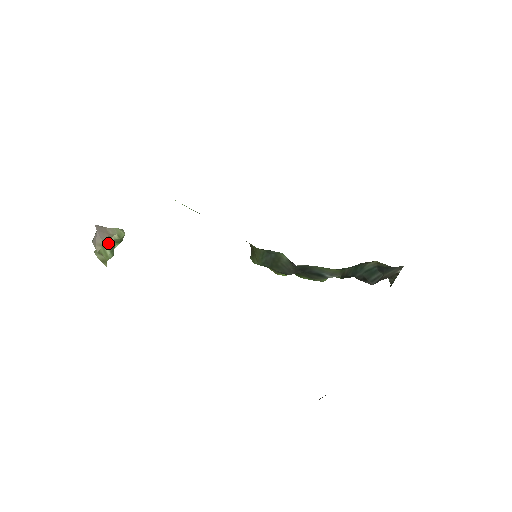
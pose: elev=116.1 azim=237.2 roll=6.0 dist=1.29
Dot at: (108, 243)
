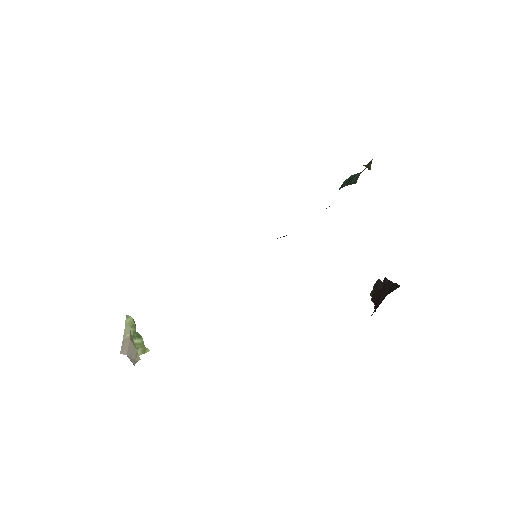
Dot at: occluded
